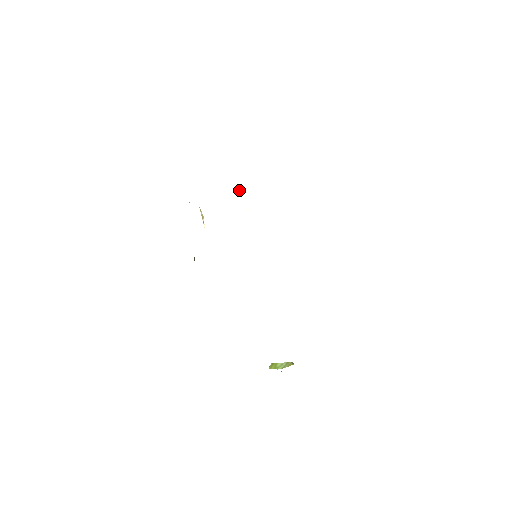
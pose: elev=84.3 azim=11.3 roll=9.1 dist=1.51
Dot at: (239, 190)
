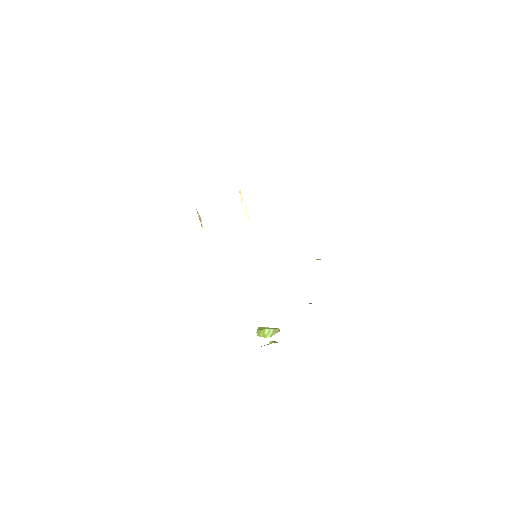
Dot at: (243, 197)
